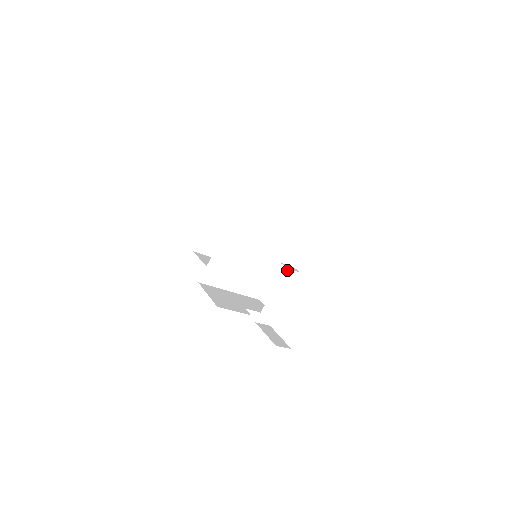
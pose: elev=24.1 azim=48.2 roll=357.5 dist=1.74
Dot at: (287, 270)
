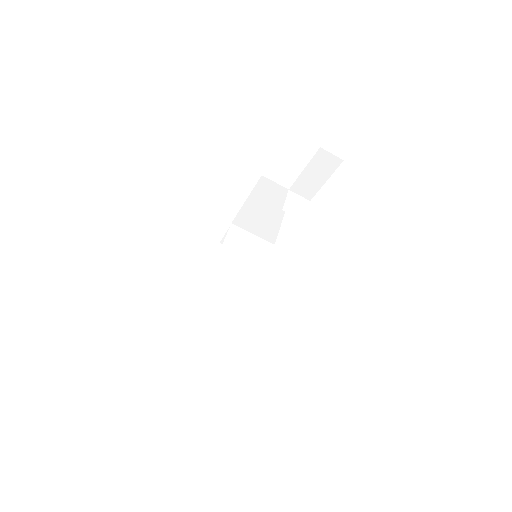
Dot at: (288, 216)
